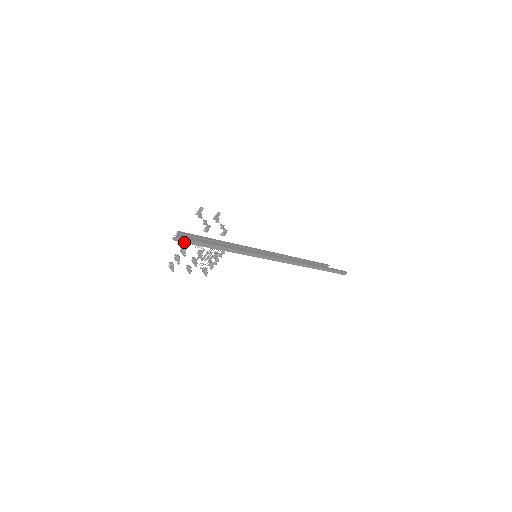
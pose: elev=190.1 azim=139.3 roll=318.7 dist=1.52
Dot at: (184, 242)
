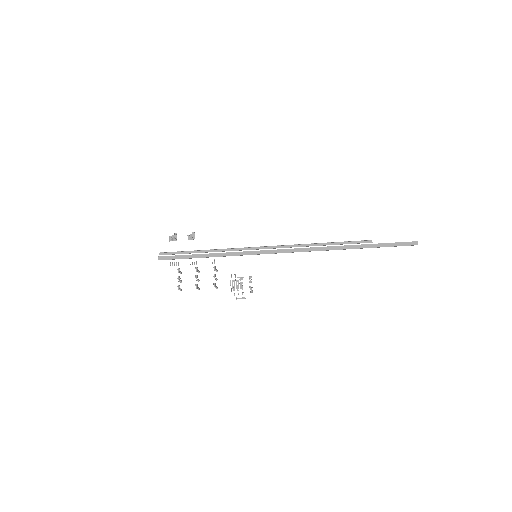
Dot at: (168, 259)
